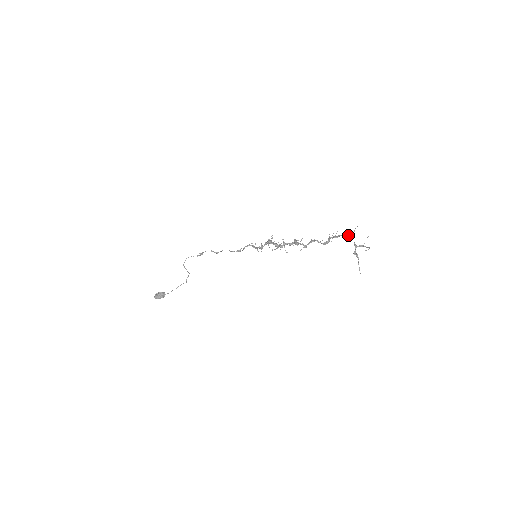
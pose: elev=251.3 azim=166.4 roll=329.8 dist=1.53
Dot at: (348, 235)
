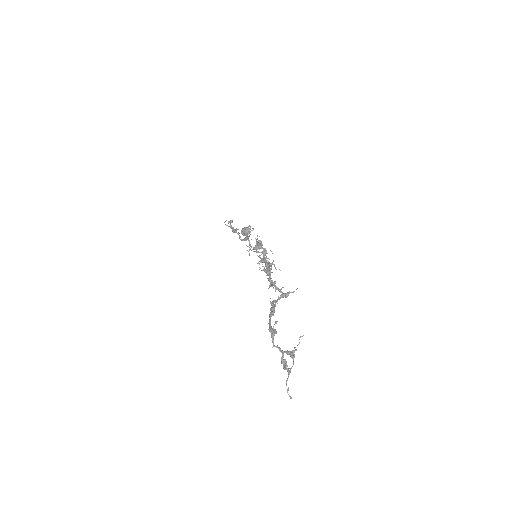
Dot at: (269, 330)
